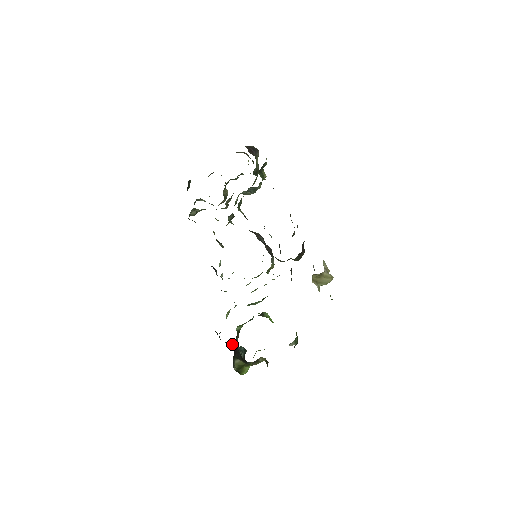
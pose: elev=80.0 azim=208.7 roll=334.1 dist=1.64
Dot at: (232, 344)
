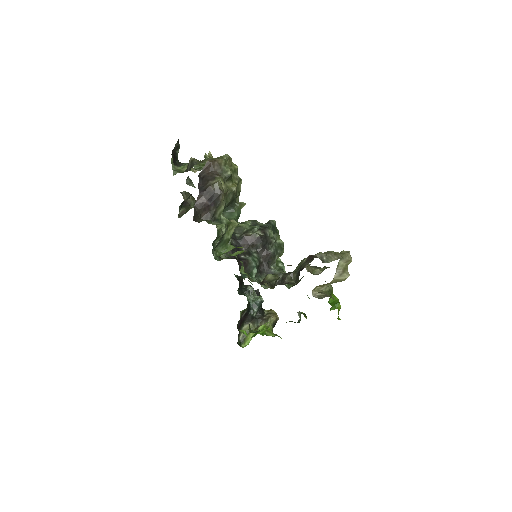
Dot at: (253, 290)
